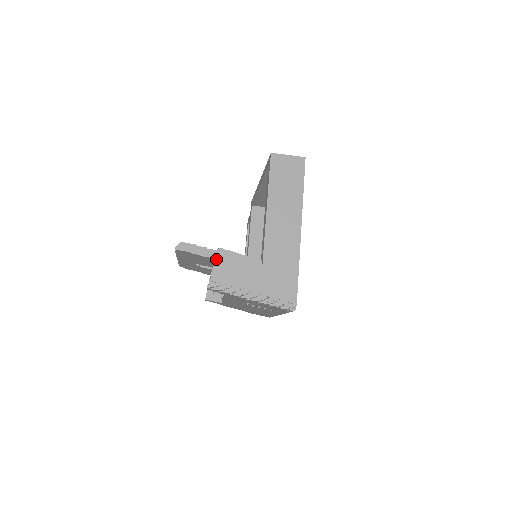
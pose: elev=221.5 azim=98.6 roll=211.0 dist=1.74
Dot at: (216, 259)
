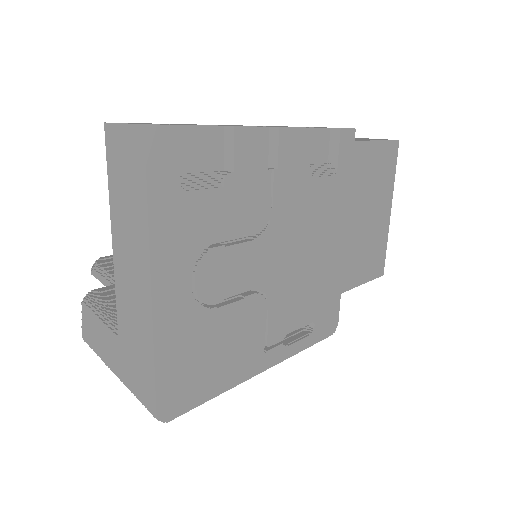
Dot at: (82, 310)
